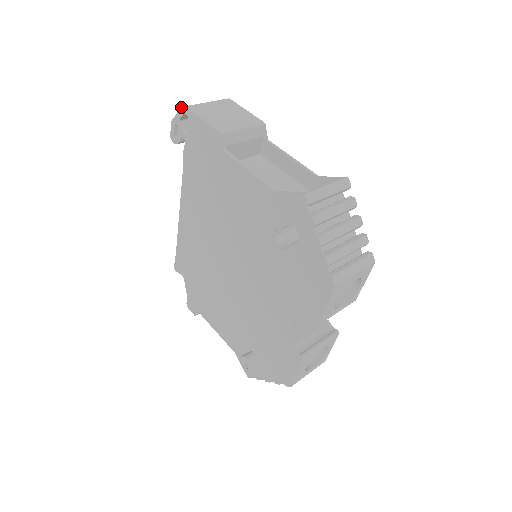
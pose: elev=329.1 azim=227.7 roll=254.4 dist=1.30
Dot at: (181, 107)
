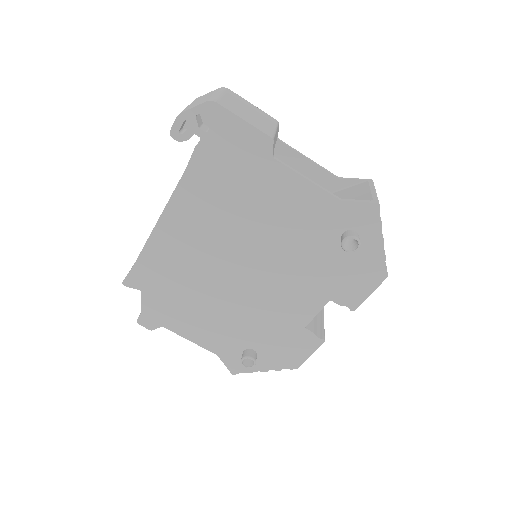
Dot at: (207, 101)
